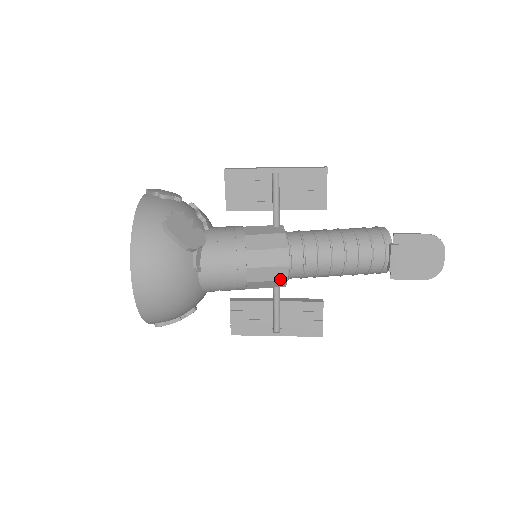
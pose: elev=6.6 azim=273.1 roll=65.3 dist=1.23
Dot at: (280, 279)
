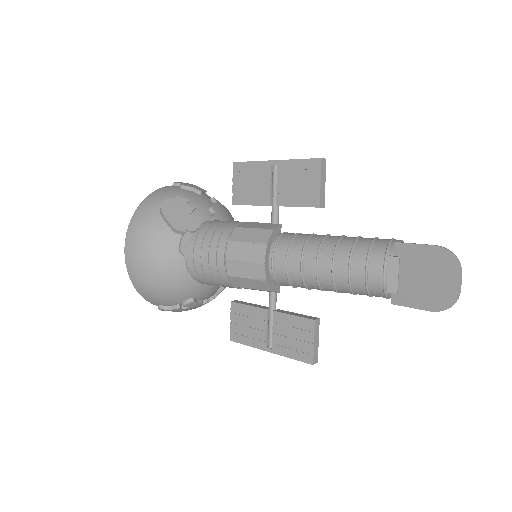
Dot at: (258, 278)
